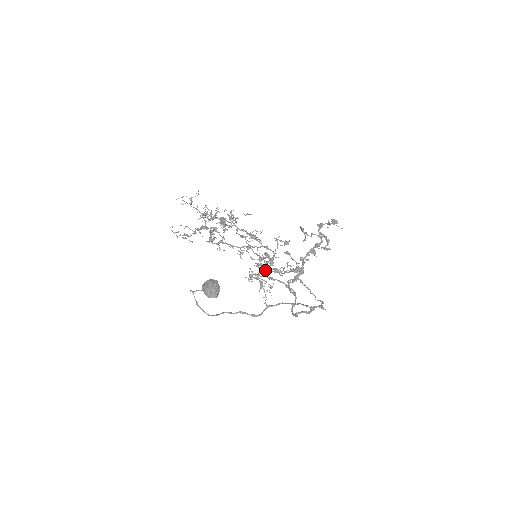
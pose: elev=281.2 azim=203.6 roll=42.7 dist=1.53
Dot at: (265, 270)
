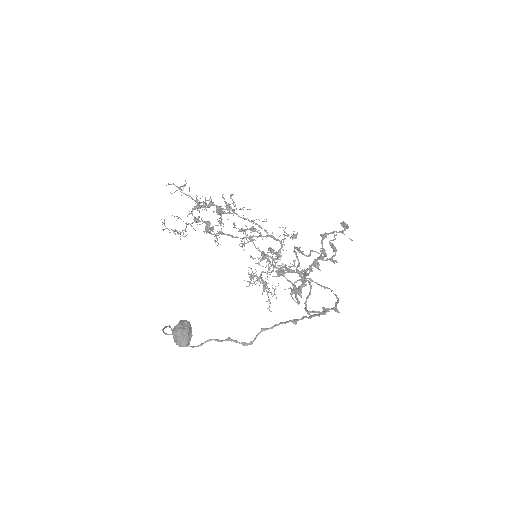
Dot at: (268, 270)
